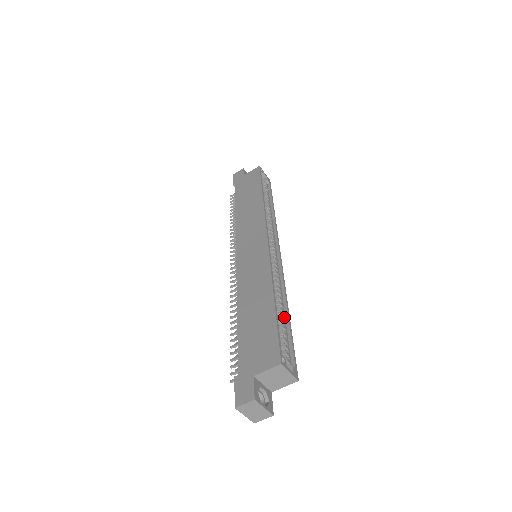
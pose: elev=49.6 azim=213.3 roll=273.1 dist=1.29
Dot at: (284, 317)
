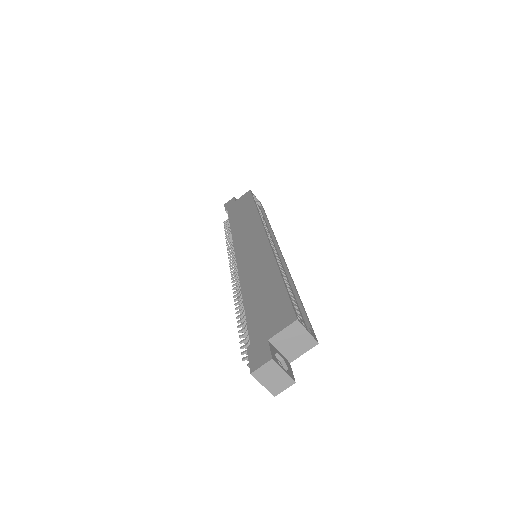
Dot at: (293, 295)
